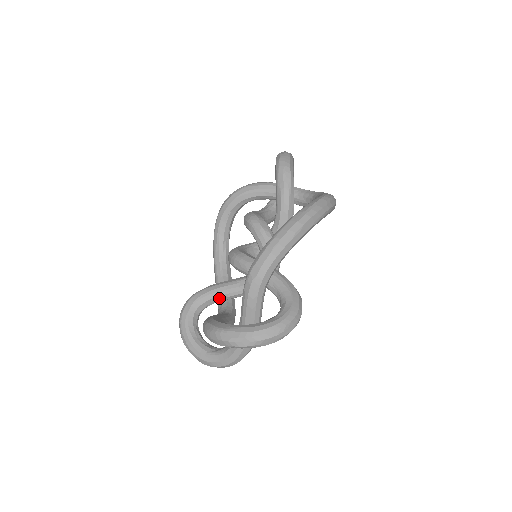
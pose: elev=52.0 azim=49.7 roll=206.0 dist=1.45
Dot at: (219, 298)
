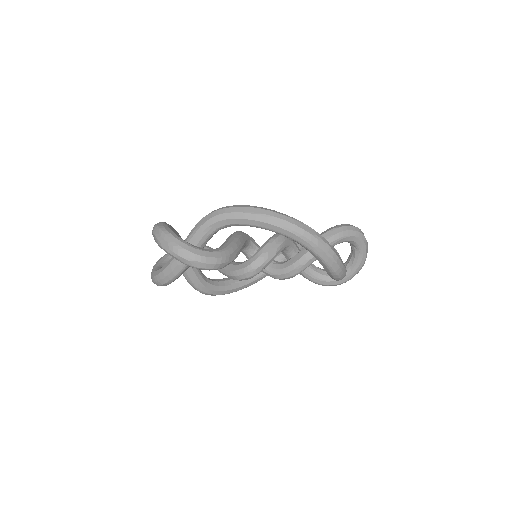
Dot at: occluded
